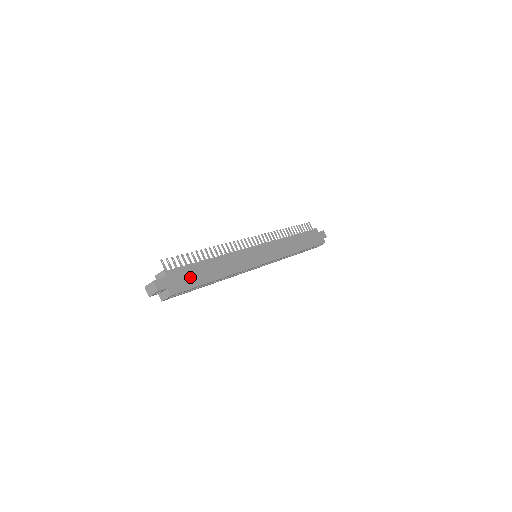
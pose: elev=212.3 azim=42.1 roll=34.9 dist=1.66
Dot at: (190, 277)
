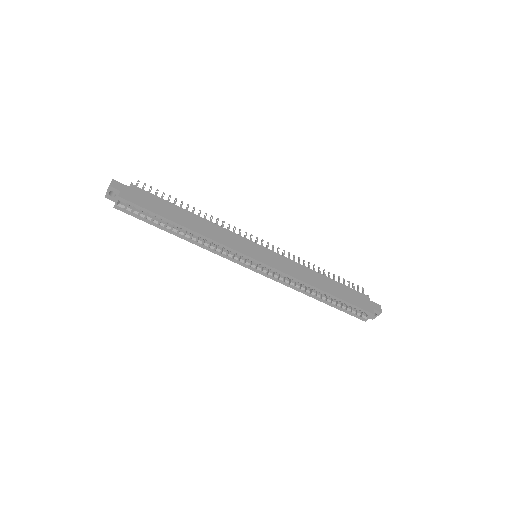
Dot at: (153, 204)
